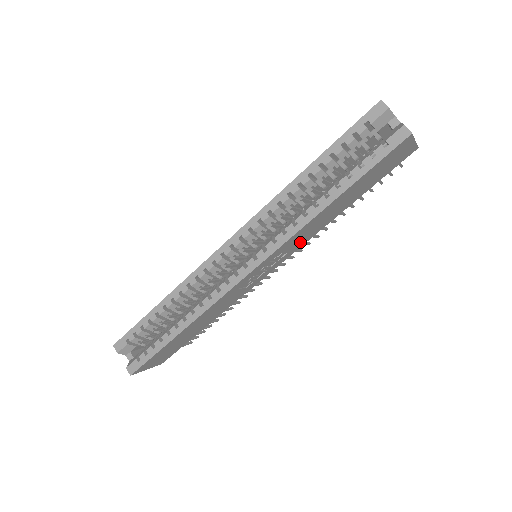
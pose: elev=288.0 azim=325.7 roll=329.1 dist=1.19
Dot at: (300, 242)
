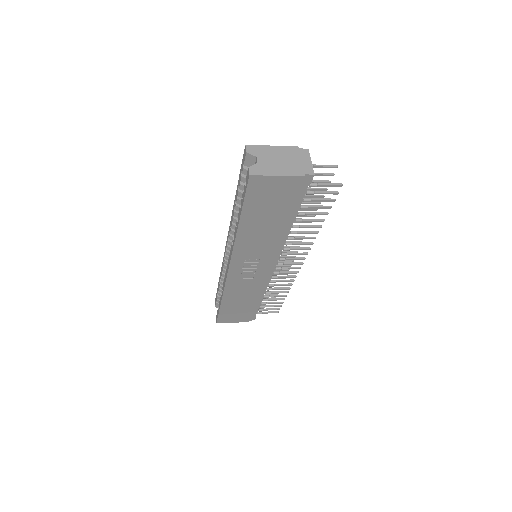
Dot at: (263, 250)
